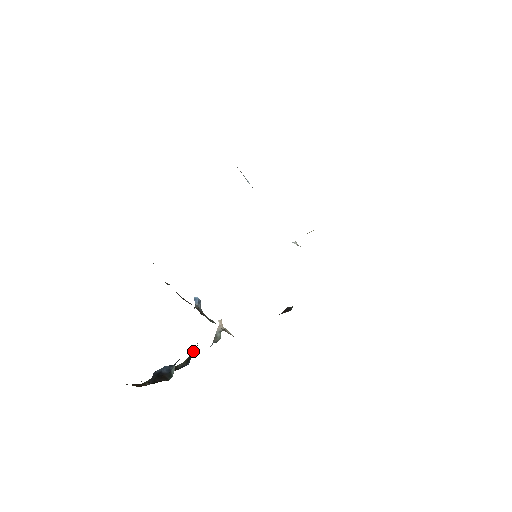
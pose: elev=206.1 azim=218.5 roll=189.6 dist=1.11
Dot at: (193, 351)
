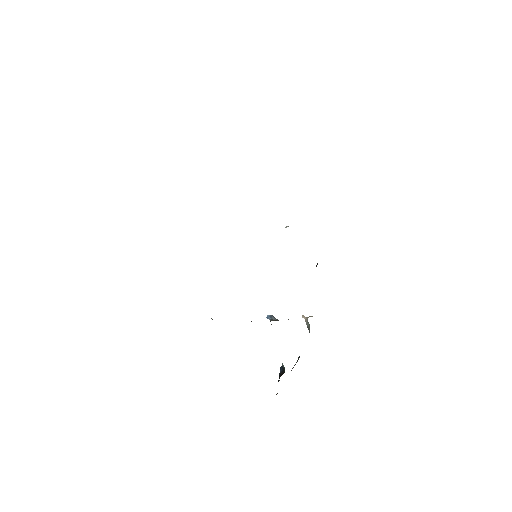
Dot at: occluded
